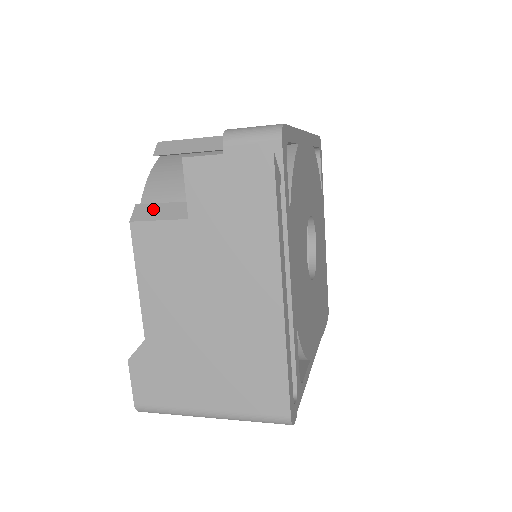
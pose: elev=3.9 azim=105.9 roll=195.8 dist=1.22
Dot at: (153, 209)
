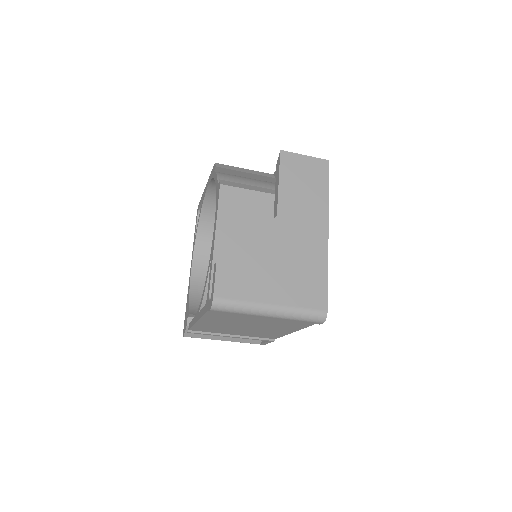
Dot at: (234, 183)
